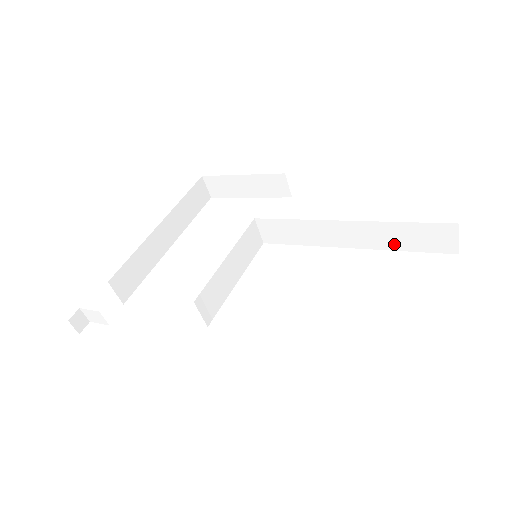
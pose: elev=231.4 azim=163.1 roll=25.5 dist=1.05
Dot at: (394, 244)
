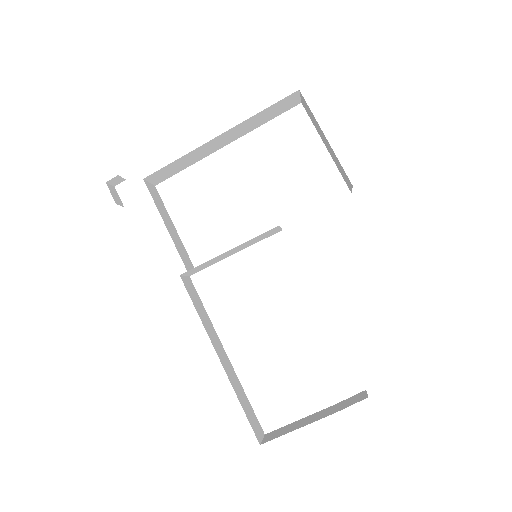
Dot at: occluded
